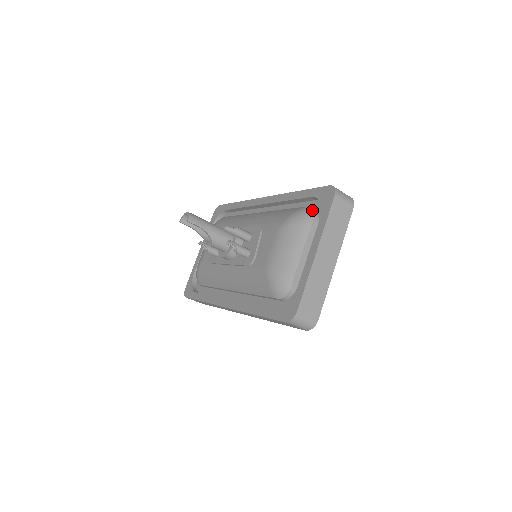
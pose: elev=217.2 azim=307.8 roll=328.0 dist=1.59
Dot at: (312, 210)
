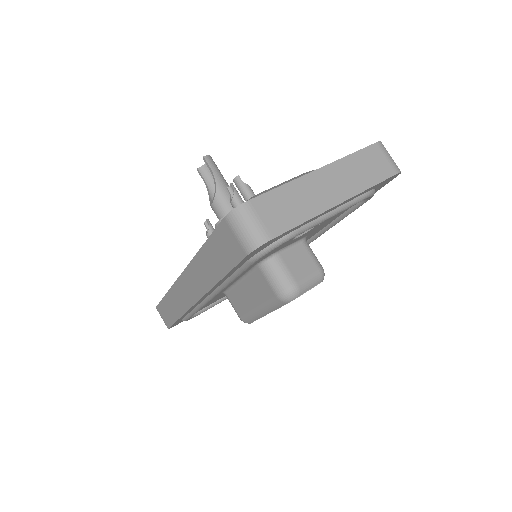
Dot at: occluded
